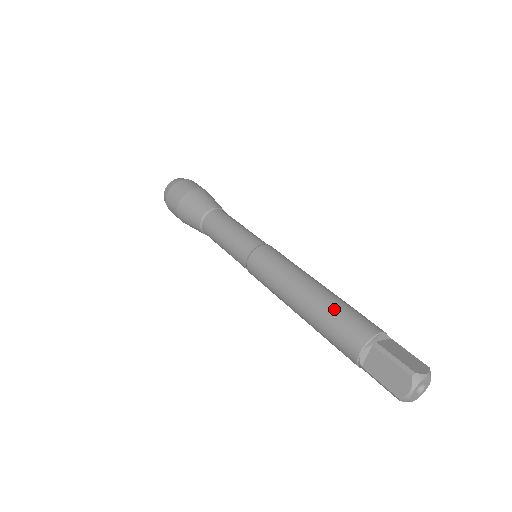
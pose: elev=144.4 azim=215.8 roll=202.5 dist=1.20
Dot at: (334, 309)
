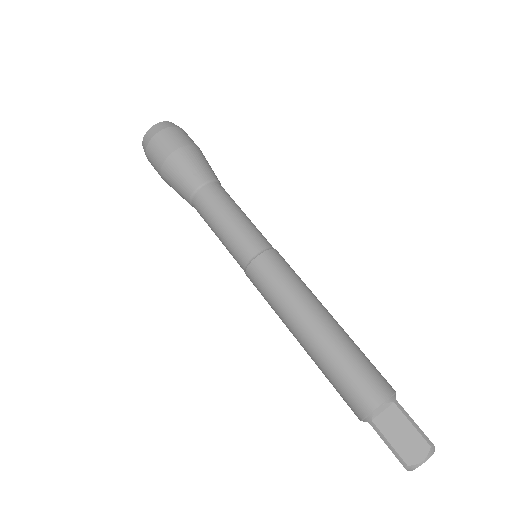
Dot at: (356, 351)
